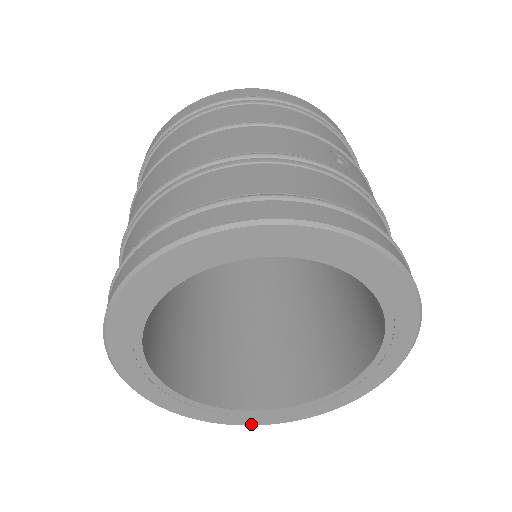
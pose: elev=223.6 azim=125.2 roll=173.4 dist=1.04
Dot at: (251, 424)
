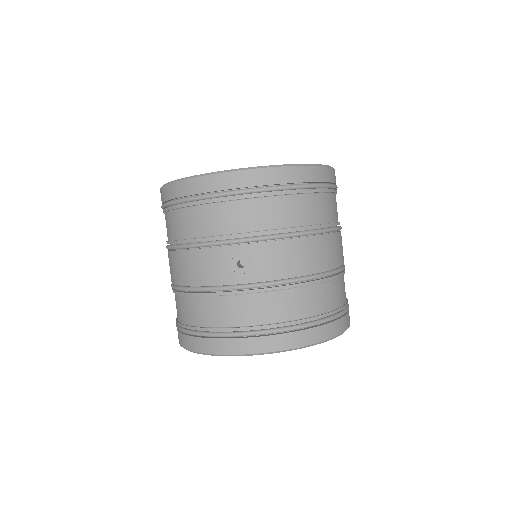
Dot at: occluded
